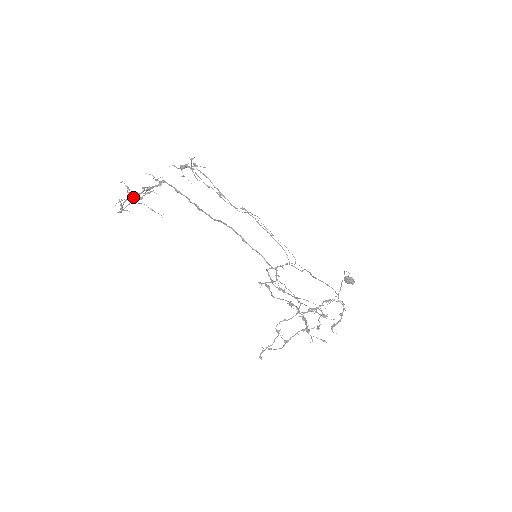
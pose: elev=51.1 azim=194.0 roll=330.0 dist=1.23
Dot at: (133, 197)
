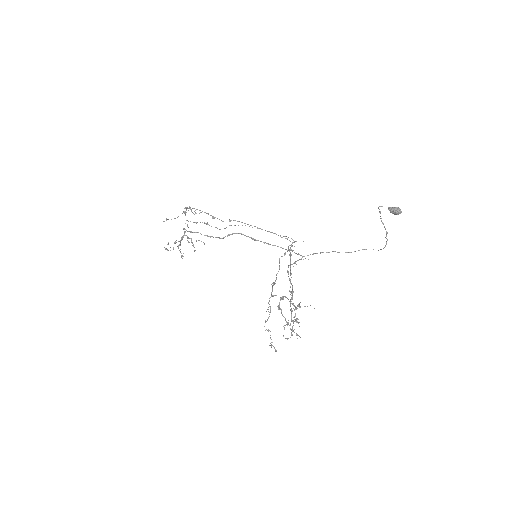
Dot at: (191, 239)
